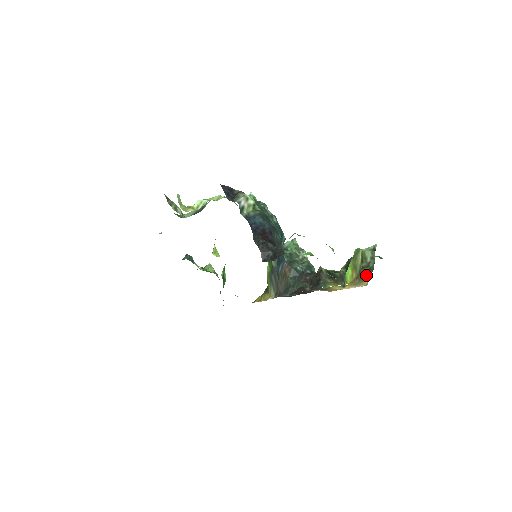
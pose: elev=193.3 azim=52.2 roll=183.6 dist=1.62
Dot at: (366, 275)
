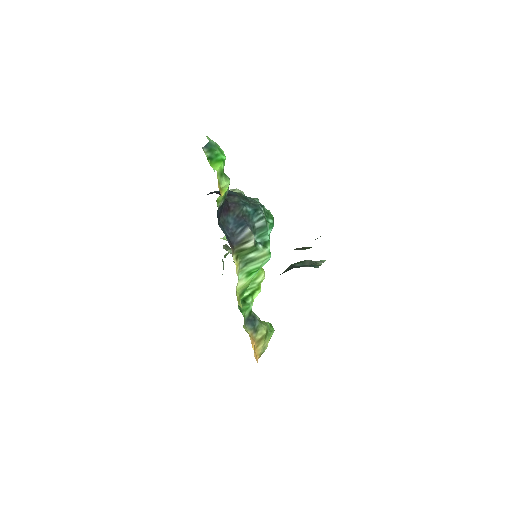
Dot at: occluded
